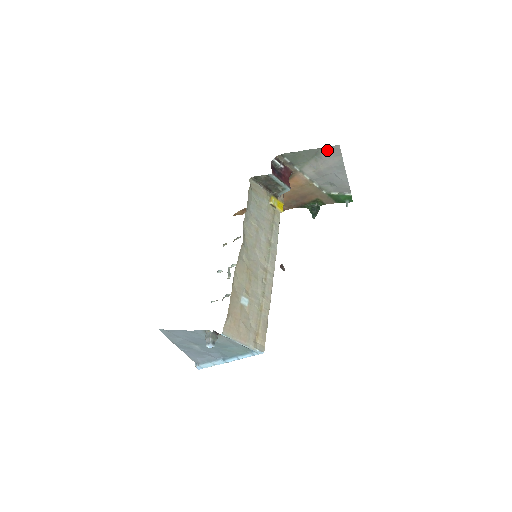
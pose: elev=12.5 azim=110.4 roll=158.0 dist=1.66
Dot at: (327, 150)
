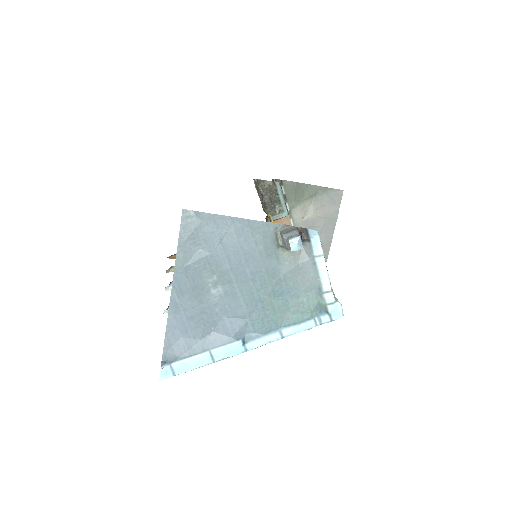
Dot at: (329, 193)
